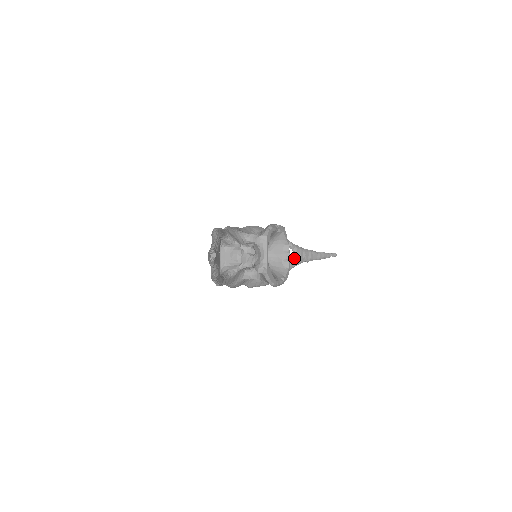
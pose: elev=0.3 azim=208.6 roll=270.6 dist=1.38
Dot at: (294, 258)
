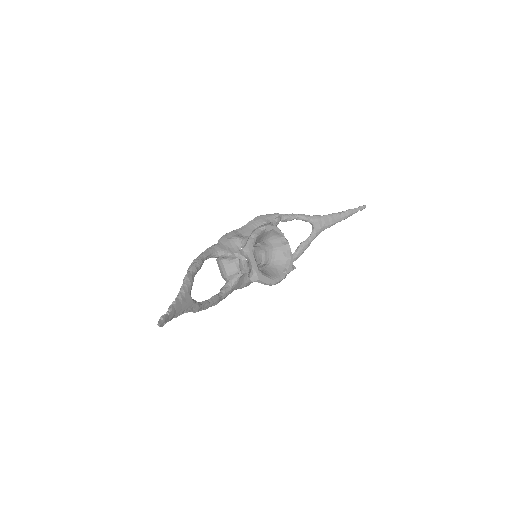
Dot at: (313, 230)
